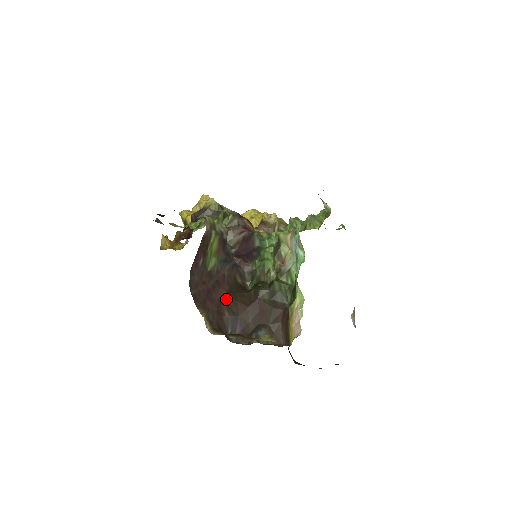
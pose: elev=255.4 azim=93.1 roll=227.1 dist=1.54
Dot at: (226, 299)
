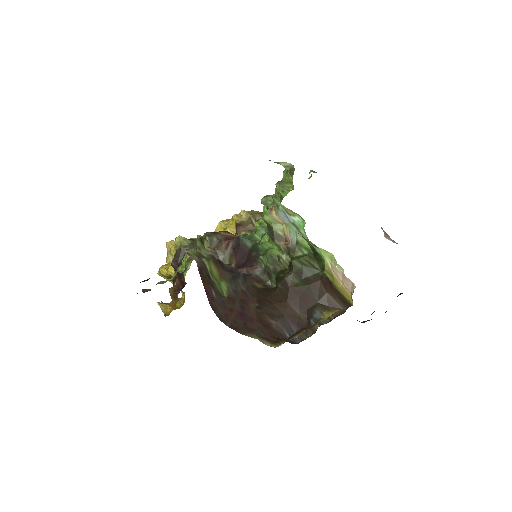
Dot at: (262, 310)
